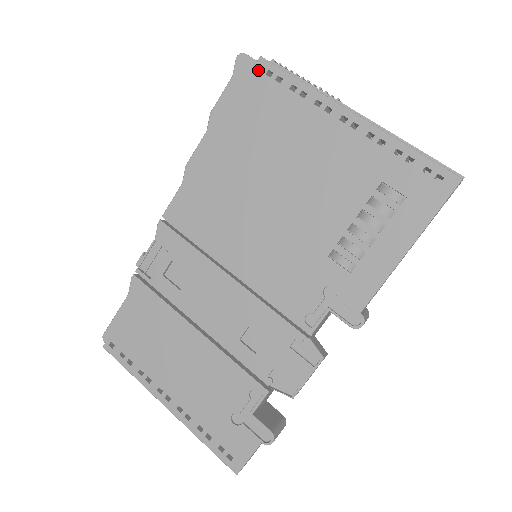
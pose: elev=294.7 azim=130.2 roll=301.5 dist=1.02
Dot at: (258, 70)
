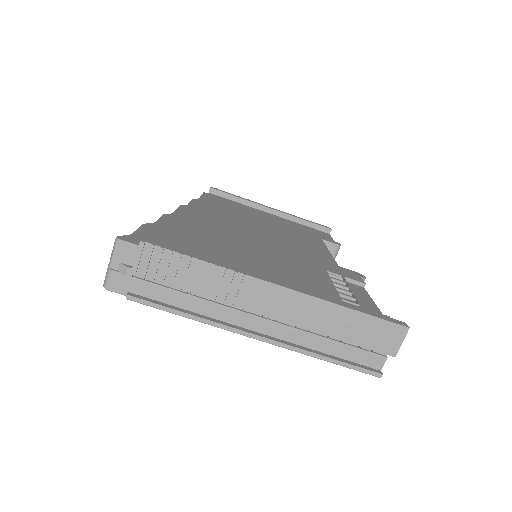
Dot at: occluded
